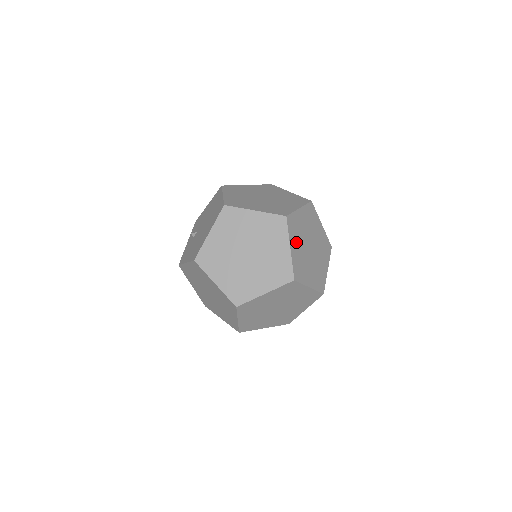
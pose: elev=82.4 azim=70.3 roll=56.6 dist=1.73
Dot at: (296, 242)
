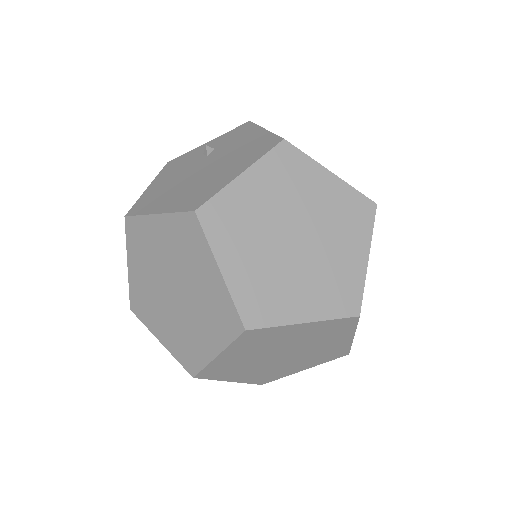
Dot at: (244, 351)
